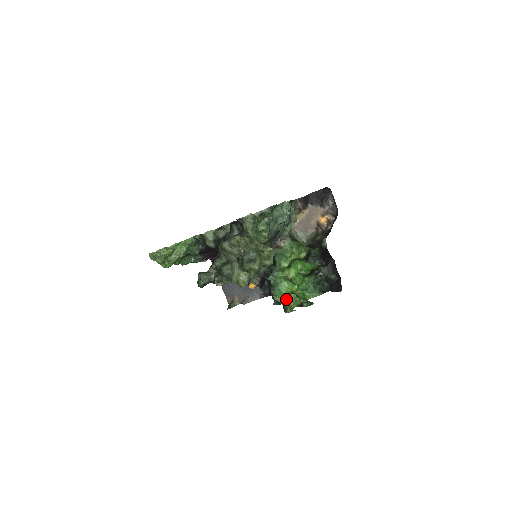
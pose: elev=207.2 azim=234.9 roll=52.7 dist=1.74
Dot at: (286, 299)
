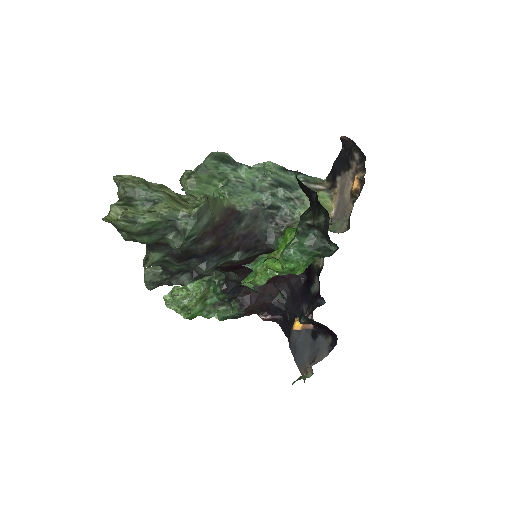
Dot at: occluded
